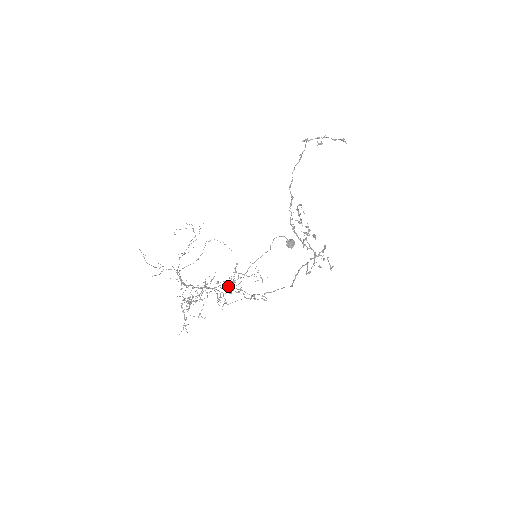
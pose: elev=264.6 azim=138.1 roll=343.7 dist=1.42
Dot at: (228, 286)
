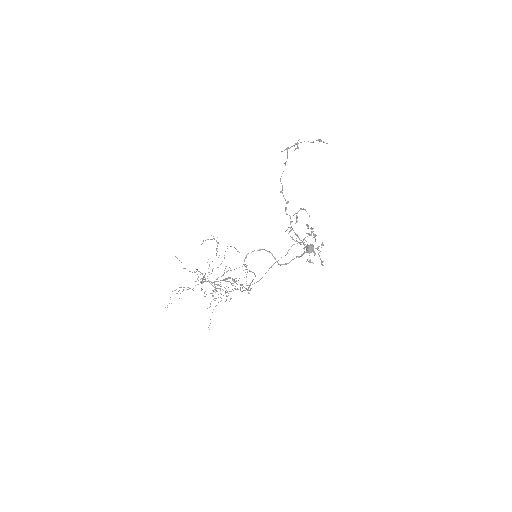
Dot at: occluded
